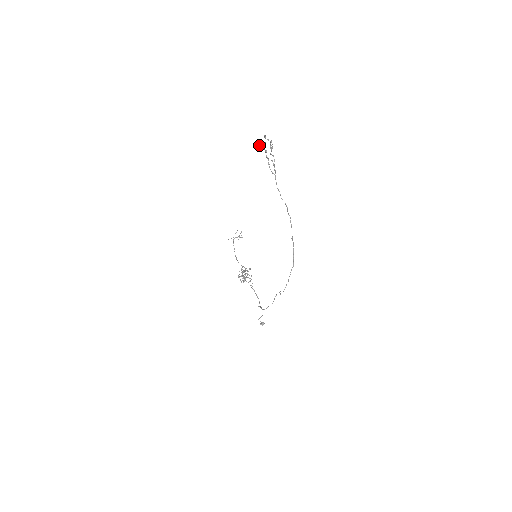
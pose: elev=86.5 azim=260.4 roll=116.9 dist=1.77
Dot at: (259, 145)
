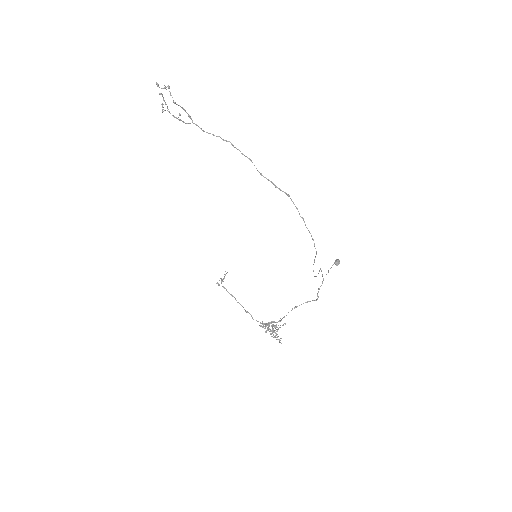
Dot at: occluded
